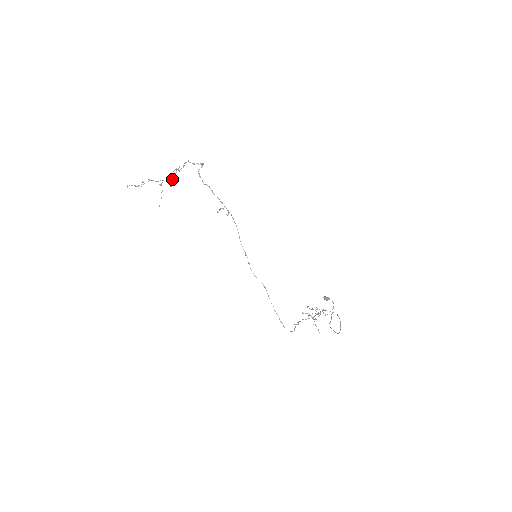
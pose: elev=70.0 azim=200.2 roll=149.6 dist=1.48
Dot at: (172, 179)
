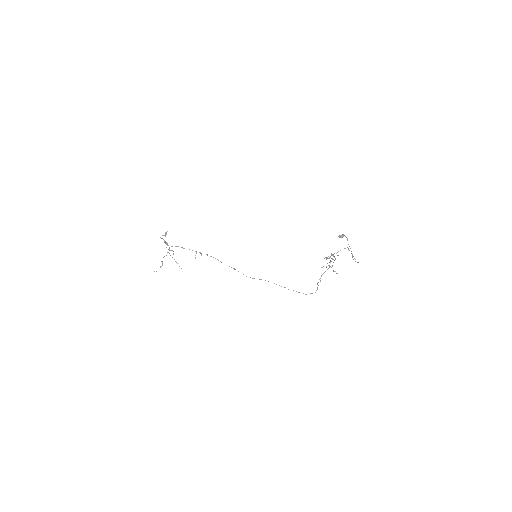
Dot at: occluded
